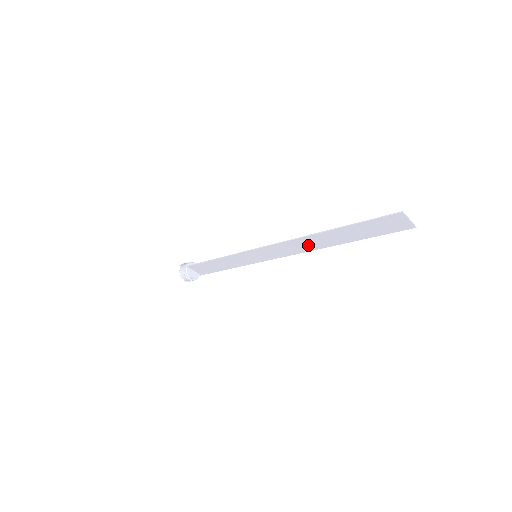
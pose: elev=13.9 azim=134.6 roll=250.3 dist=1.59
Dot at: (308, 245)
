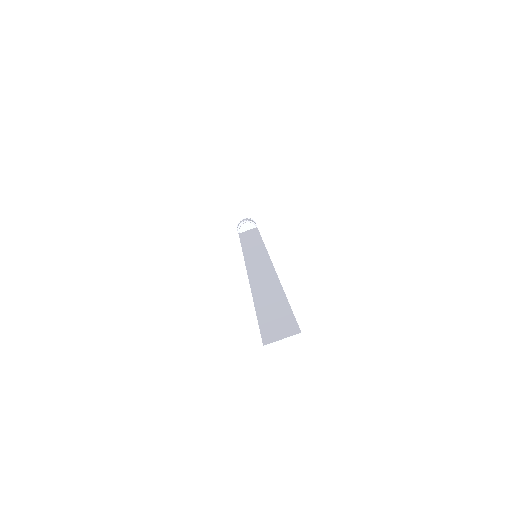
Dot at: (266, 279)
